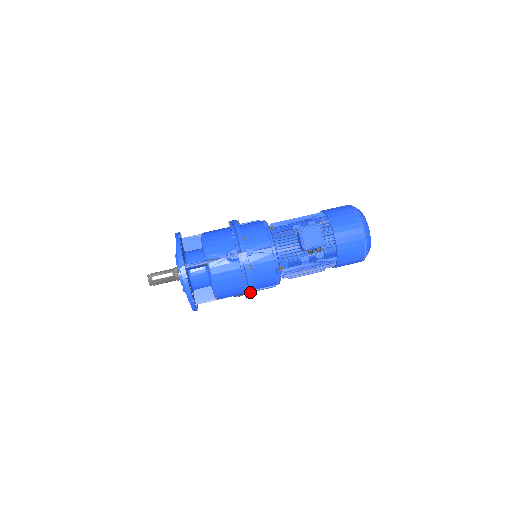
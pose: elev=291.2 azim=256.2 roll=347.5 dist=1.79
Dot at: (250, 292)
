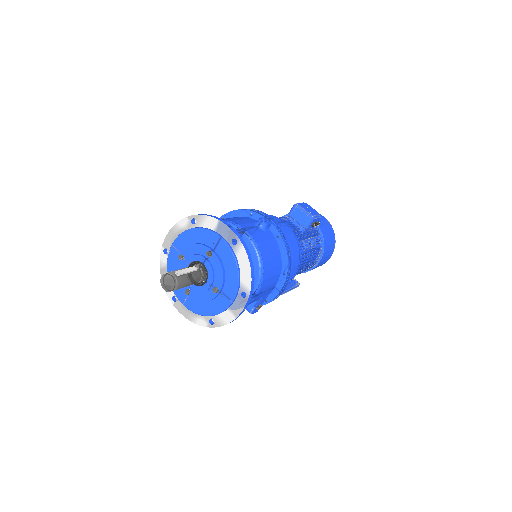
Dot at: (290, 270)
